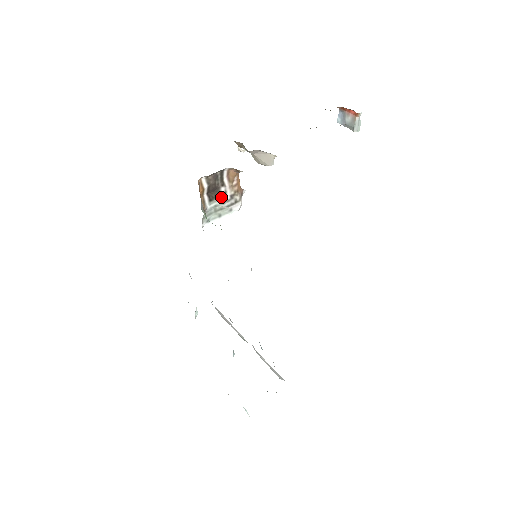
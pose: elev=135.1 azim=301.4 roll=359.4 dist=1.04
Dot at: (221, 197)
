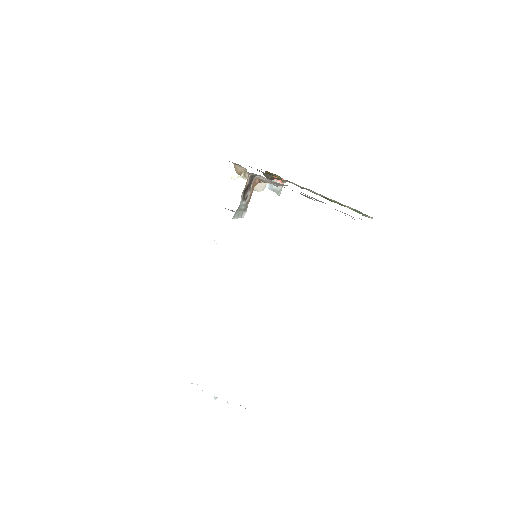
Dot at: (245, 199)
